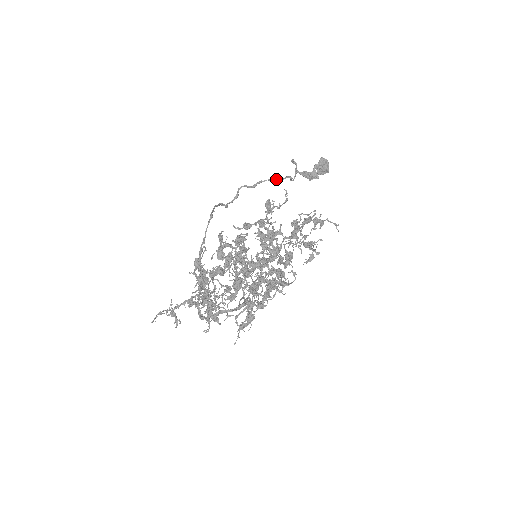
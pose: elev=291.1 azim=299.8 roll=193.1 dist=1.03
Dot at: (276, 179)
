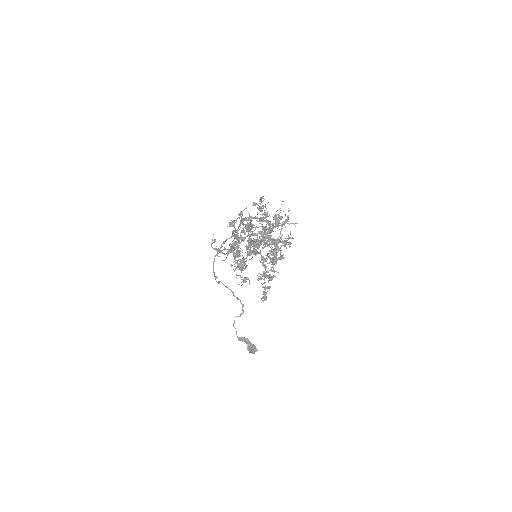
Dot at: (235, 296)
